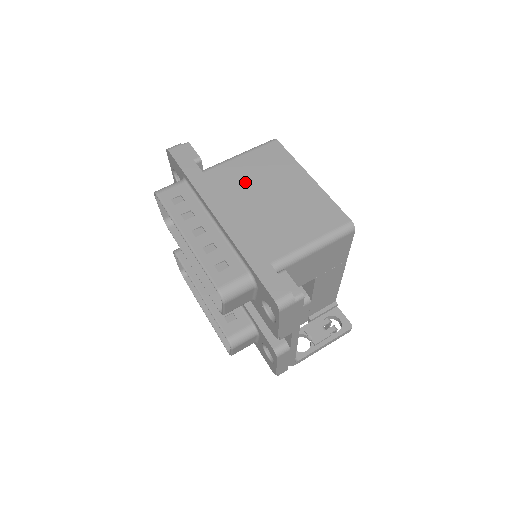
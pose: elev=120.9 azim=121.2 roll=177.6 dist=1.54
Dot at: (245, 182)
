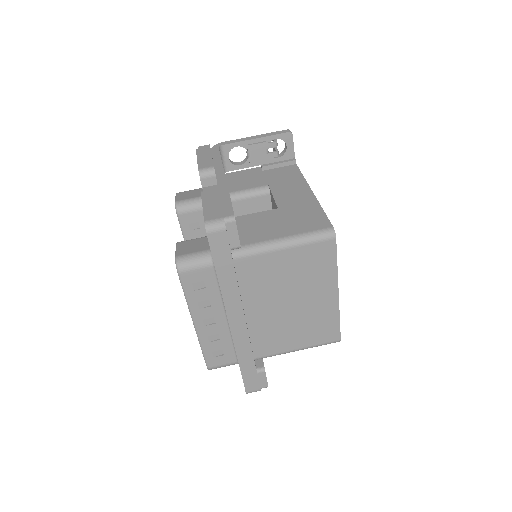
Dot at: (274, 282)
